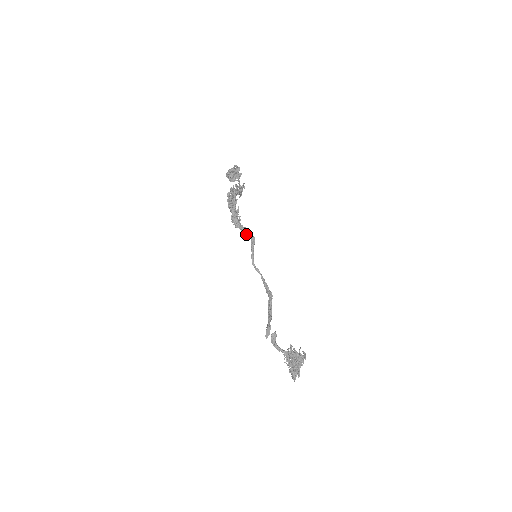
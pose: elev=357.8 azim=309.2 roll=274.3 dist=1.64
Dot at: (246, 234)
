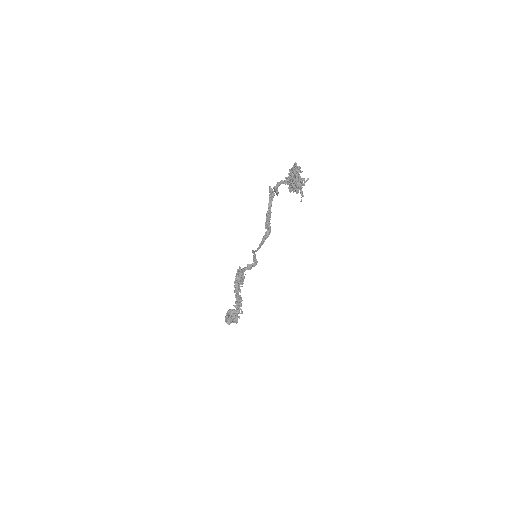
Dot at: (248, 267)
